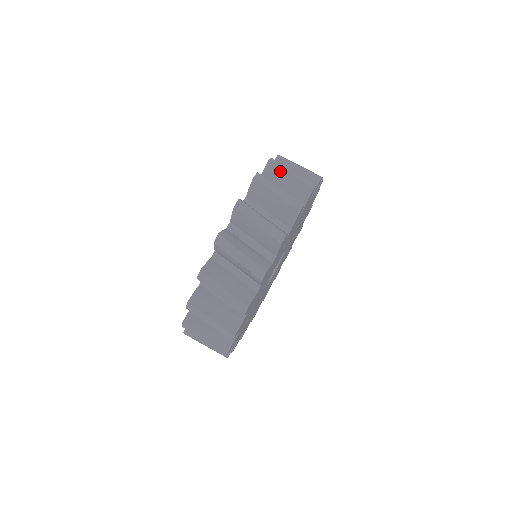
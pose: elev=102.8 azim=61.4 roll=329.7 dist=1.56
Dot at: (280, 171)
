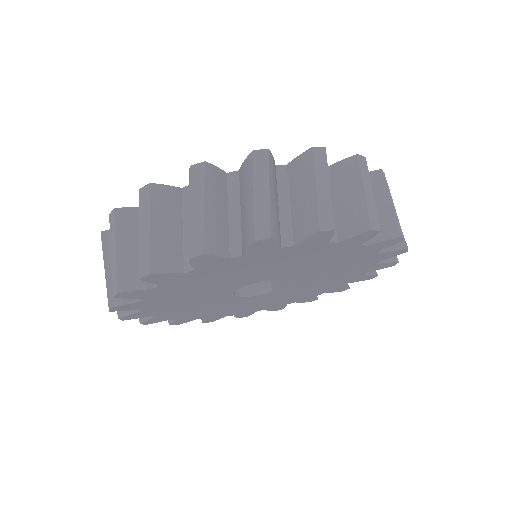
Dot at: (357, 177)
